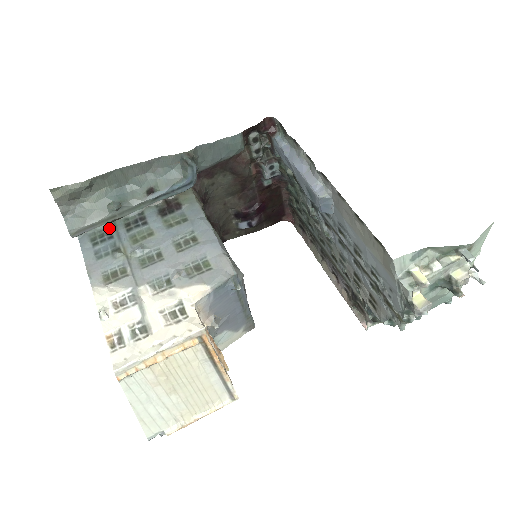
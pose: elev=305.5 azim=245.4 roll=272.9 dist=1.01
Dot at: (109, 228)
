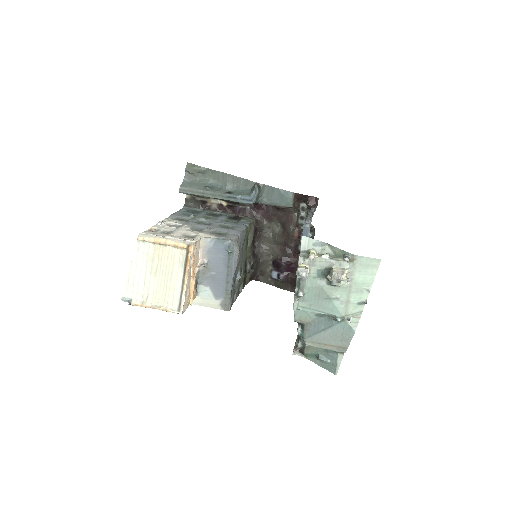
Dot at: (200, 211)
